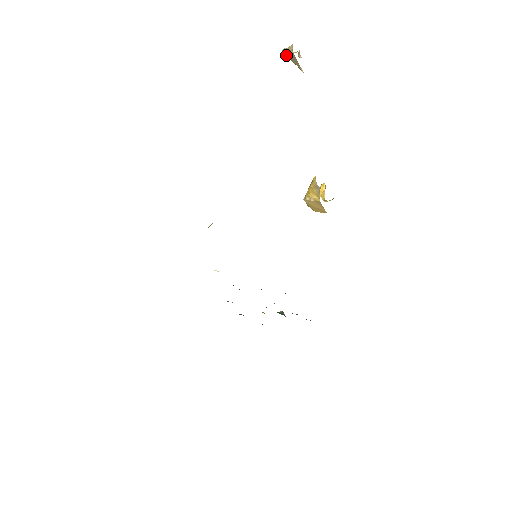
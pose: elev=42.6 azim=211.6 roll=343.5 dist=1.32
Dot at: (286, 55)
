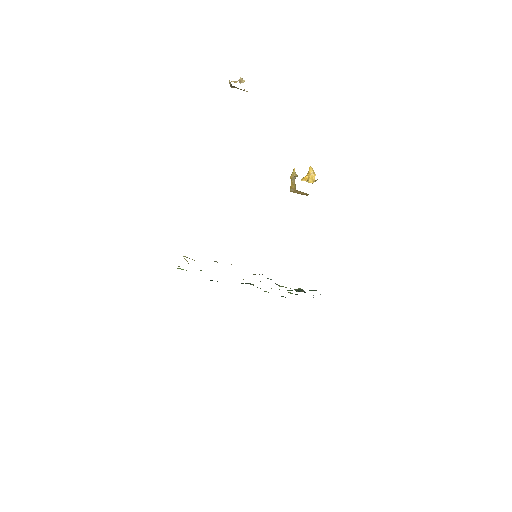
Dot at: (233, 87)
